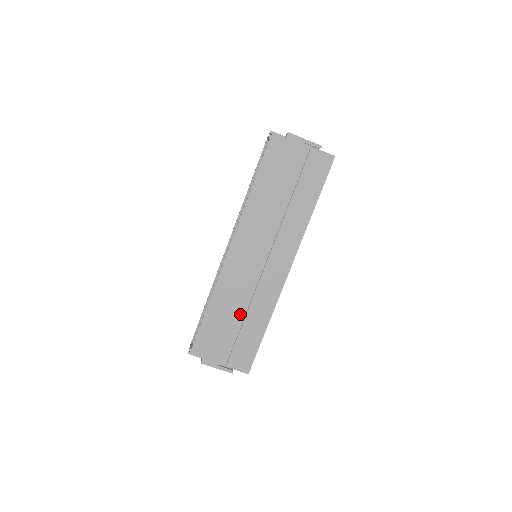
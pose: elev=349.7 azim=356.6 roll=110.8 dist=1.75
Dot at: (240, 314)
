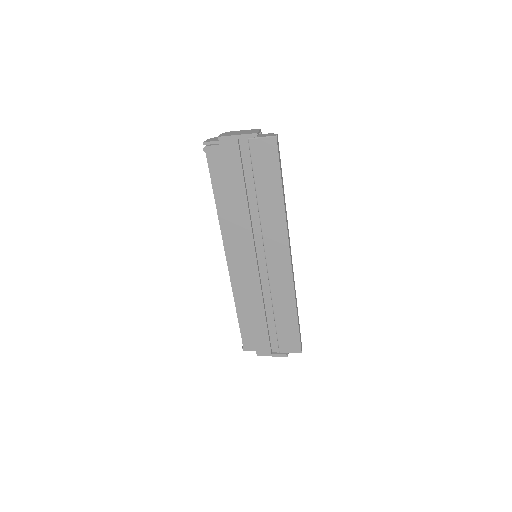
Dot at: (268, 309)
